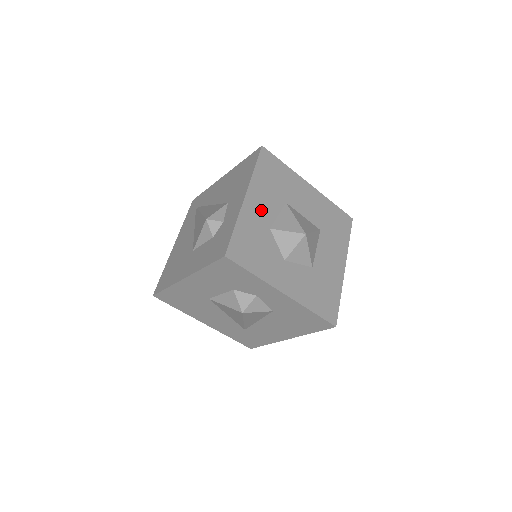
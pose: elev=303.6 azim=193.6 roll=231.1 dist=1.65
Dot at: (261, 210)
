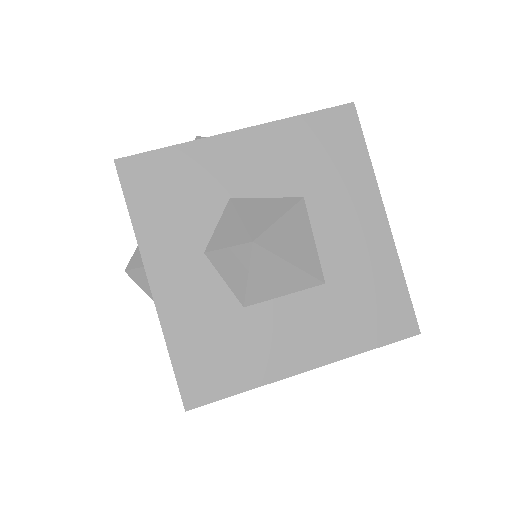
Dot at: (244, 166)
